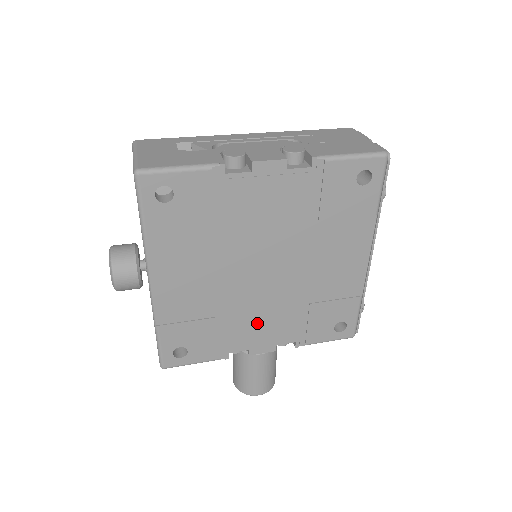
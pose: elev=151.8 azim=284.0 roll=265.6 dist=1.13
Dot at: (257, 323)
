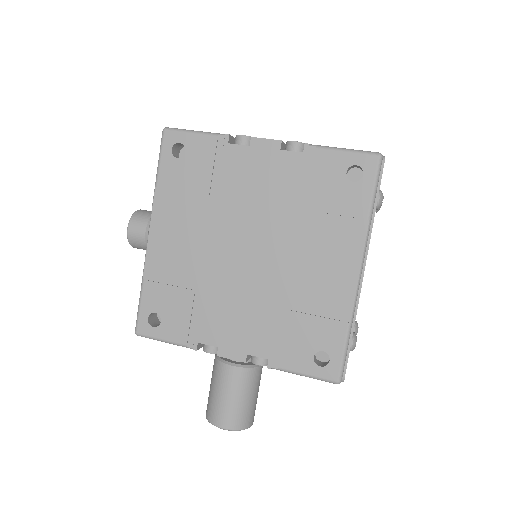
Dot at: (231, 314)
